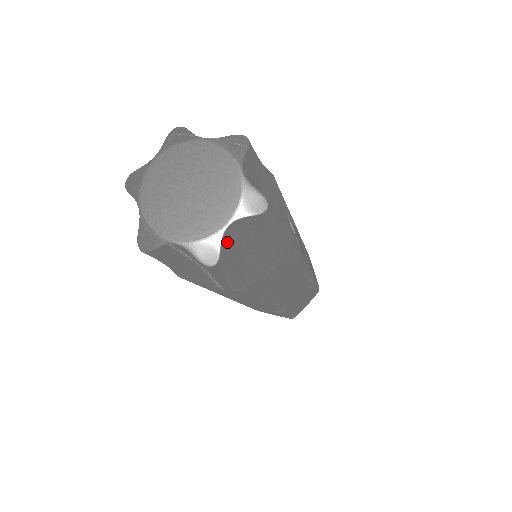
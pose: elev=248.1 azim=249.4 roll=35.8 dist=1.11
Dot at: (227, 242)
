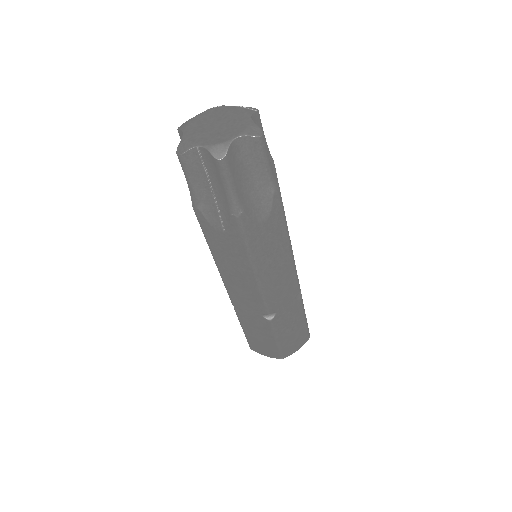
Dot at: (233, 152)
